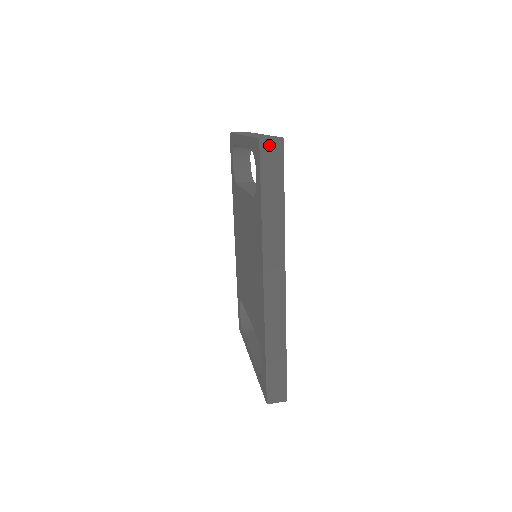
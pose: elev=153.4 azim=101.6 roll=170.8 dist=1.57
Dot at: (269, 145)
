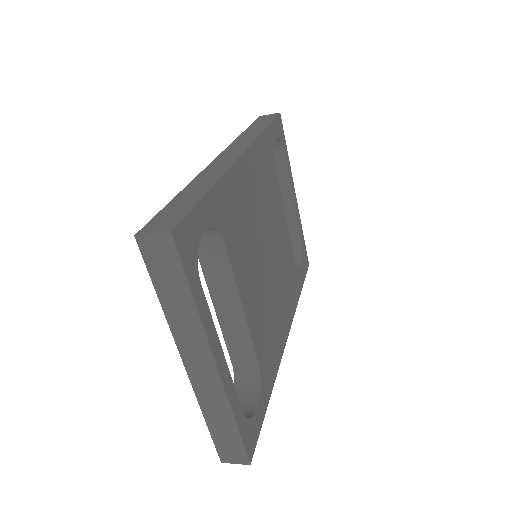
Dot at: (266, 116)
